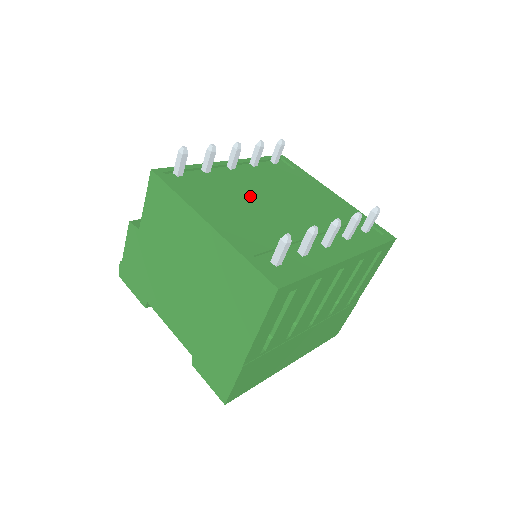
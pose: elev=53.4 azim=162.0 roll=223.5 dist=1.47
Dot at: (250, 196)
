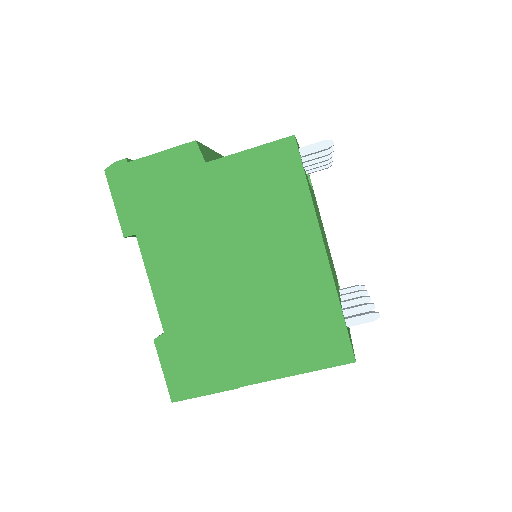
Dot at: occluded
